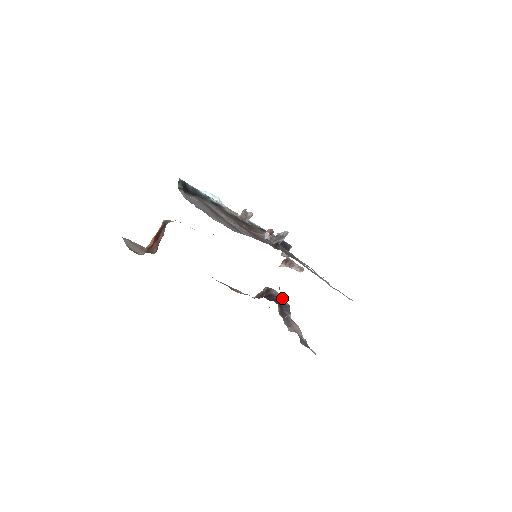
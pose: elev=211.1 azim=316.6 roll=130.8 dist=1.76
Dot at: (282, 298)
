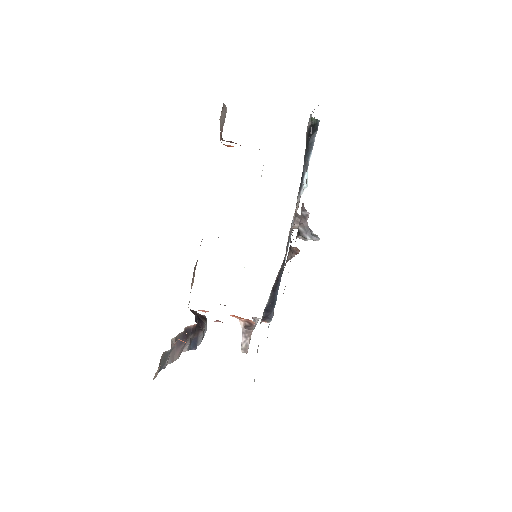
Dot at: occluded
